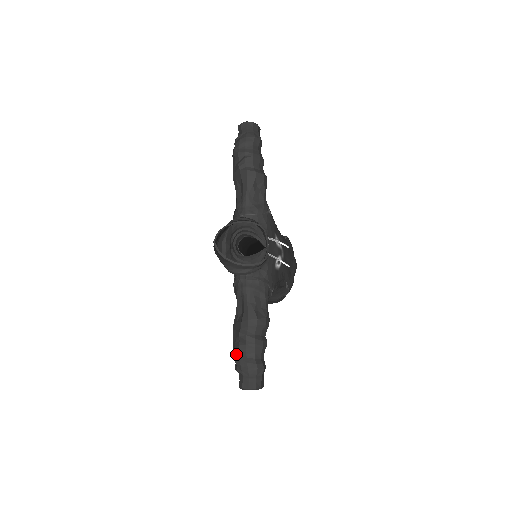
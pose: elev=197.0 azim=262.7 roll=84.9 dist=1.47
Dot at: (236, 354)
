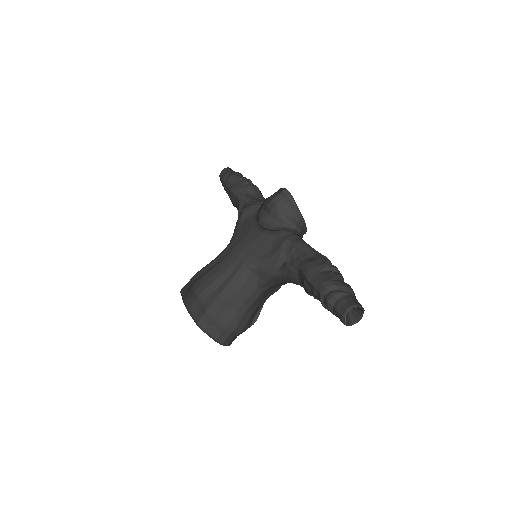
Dot at: (332, 278)
